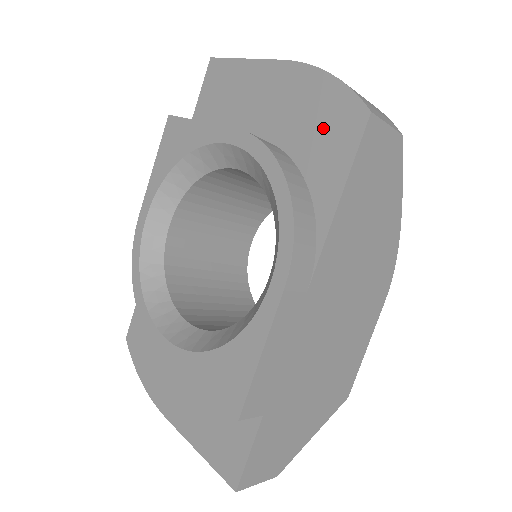
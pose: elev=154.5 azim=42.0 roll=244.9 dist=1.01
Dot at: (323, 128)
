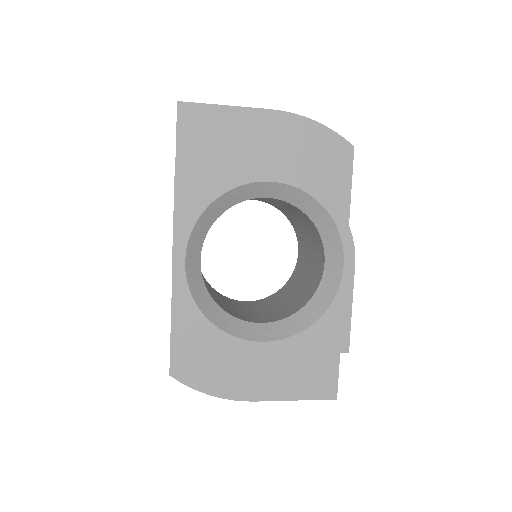
Dot at: (324, 159)
